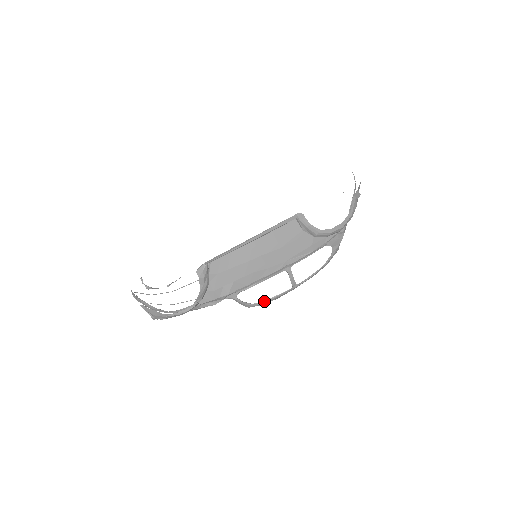
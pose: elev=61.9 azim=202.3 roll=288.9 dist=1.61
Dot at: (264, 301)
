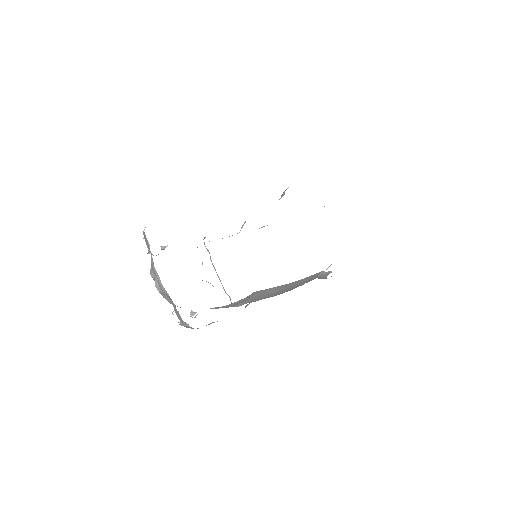
Dot at: occluded
